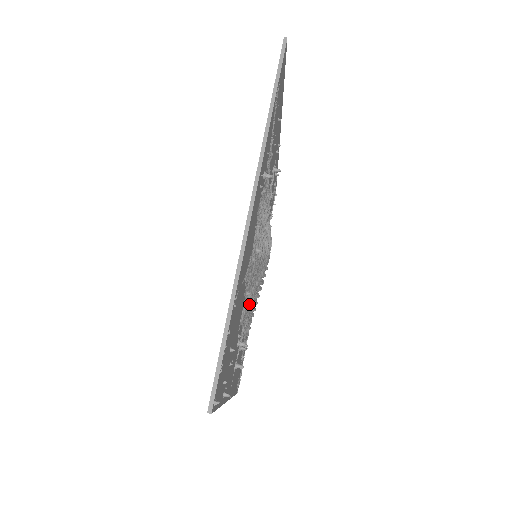
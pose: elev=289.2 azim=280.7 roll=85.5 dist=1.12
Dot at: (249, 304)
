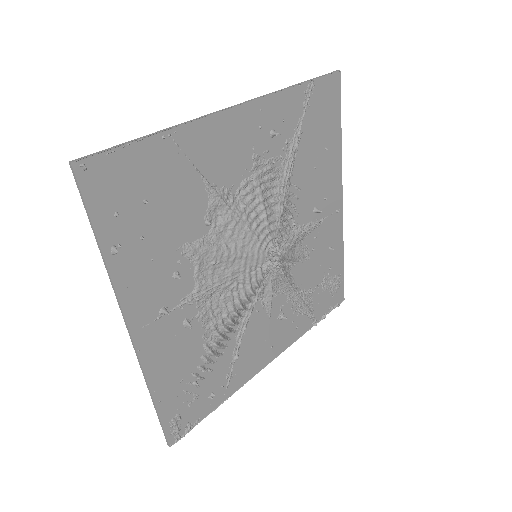
Dot at: (211, 254)
